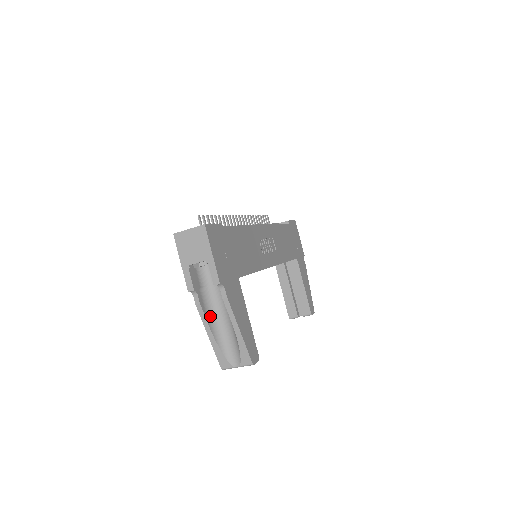
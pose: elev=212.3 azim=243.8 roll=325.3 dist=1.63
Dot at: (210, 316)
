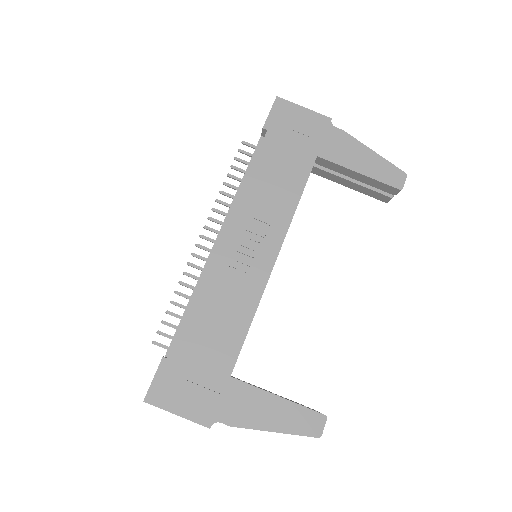
Dot at: occluded
